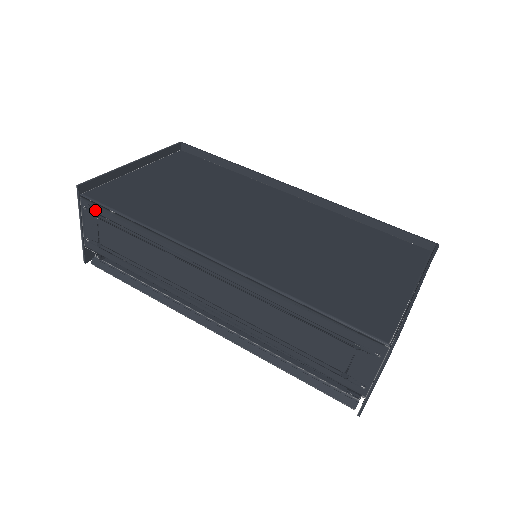
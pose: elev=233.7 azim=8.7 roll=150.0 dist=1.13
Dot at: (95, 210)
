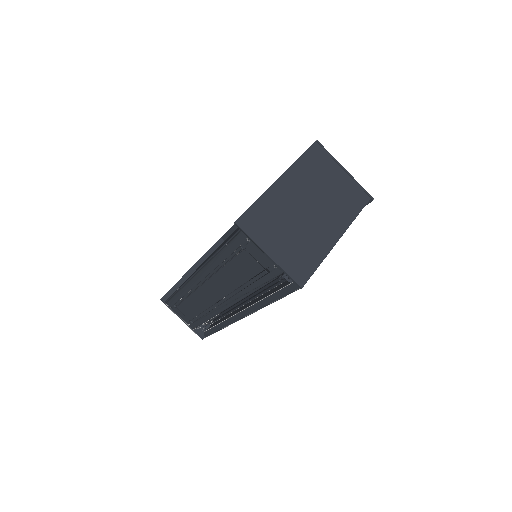
Dot at: (172, 304)
